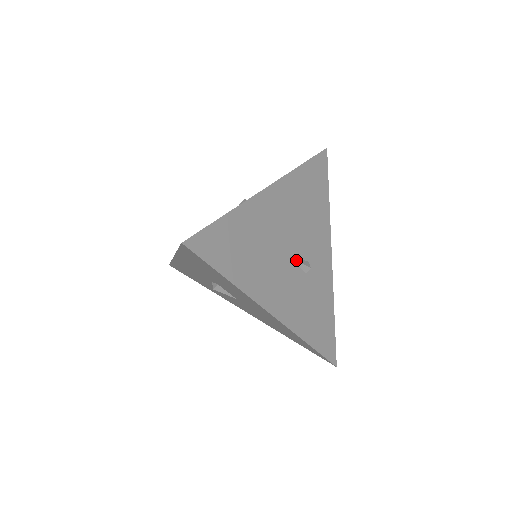
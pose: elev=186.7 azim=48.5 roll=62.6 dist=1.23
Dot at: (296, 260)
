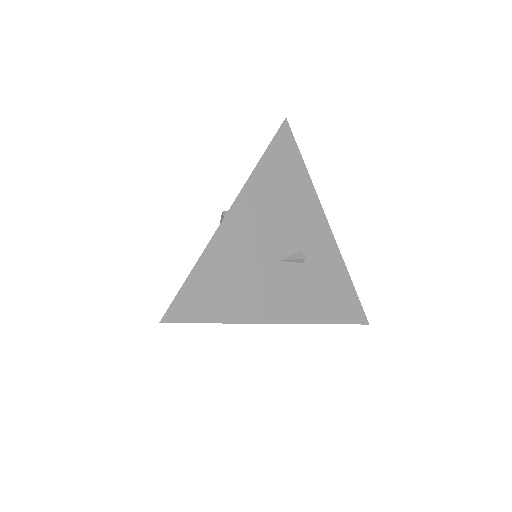
Dot at: (286, 259)
